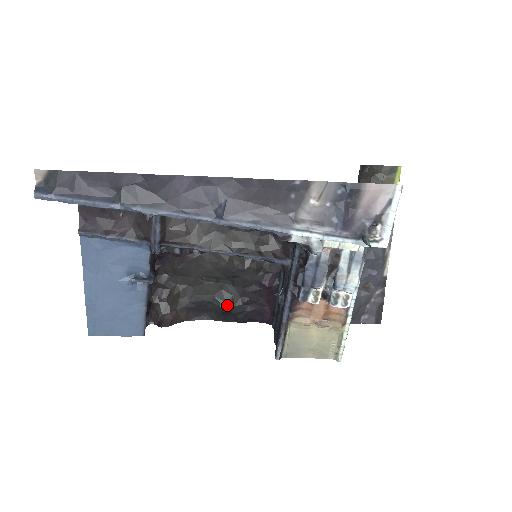
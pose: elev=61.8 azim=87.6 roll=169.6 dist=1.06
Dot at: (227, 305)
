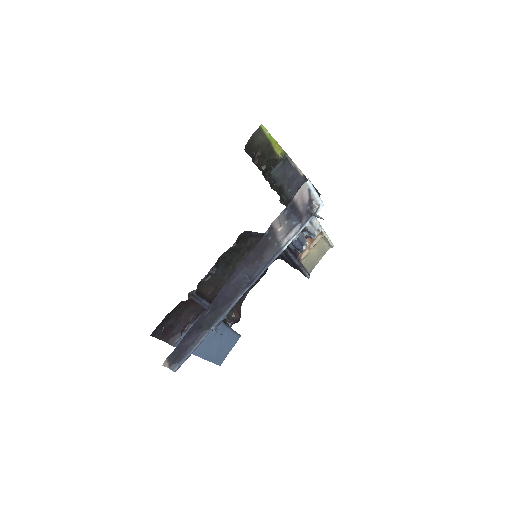
Dot at: occluded
